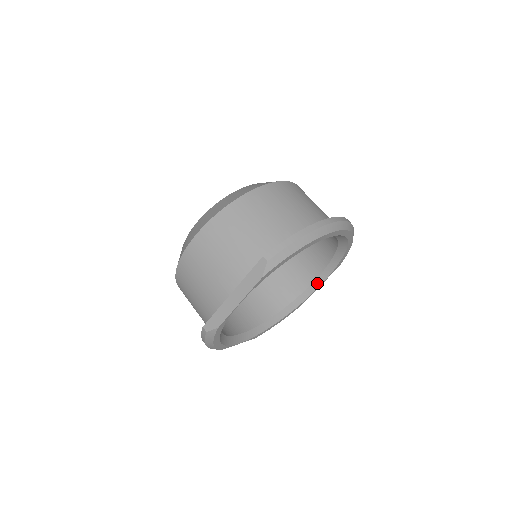
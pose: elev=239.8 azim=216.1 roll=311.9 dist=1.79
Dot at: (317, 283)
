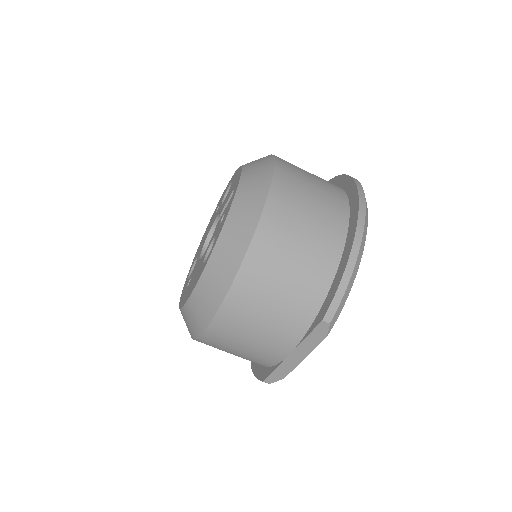
Dot at: occluded
